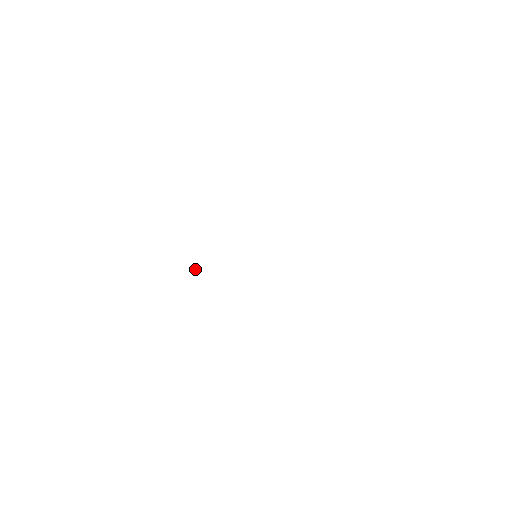
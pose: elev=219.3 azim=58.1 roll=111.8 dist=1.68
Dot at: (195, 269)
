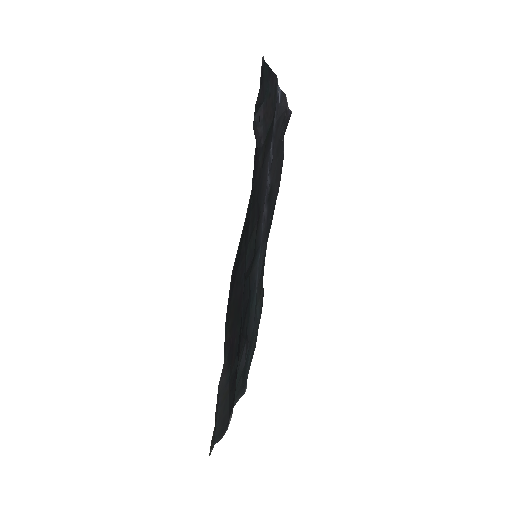
Dot at: (246, 354)
